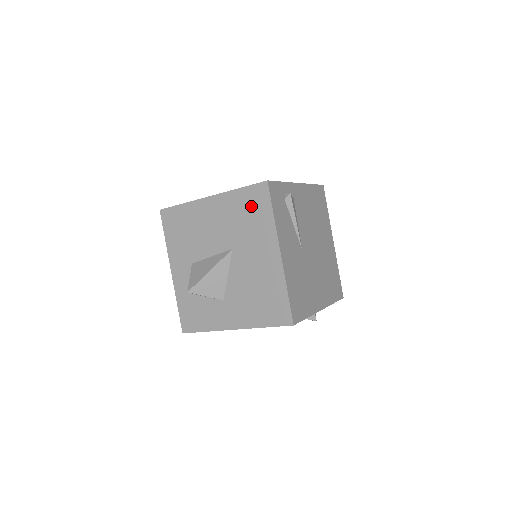
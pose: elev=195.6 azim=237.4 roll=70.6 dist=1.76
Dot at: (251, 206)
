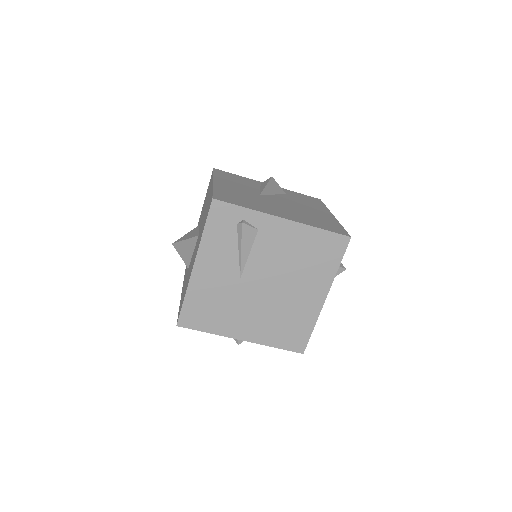
Dot at: (207, 211)
